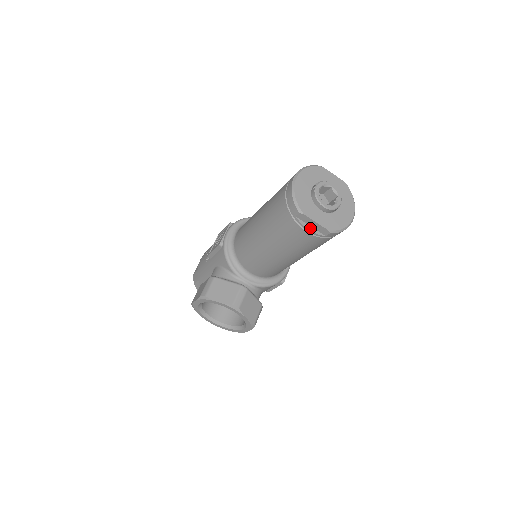
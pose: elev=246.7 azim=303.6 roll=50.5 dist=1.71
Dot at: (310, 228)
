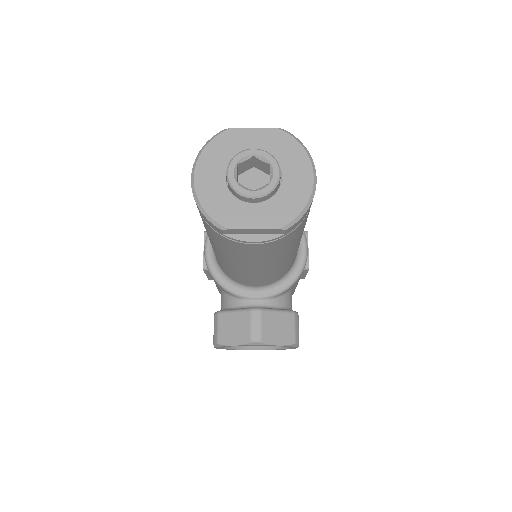
Dot at: (254, 238)
